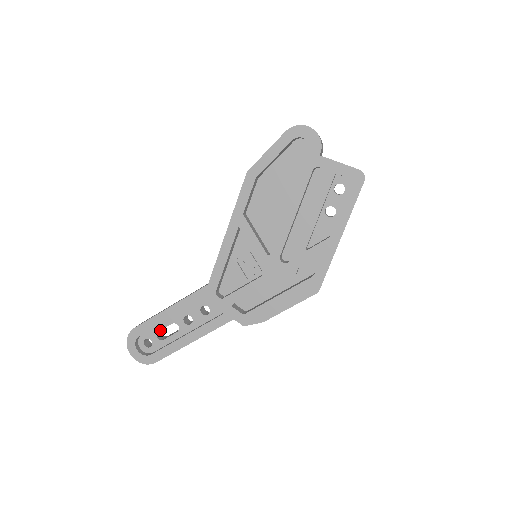
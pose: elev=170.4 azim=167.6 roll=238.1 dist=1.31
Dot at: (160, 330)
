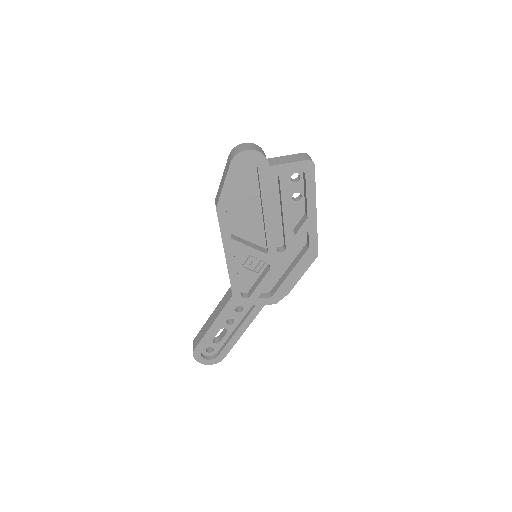
Dot at: occluded
